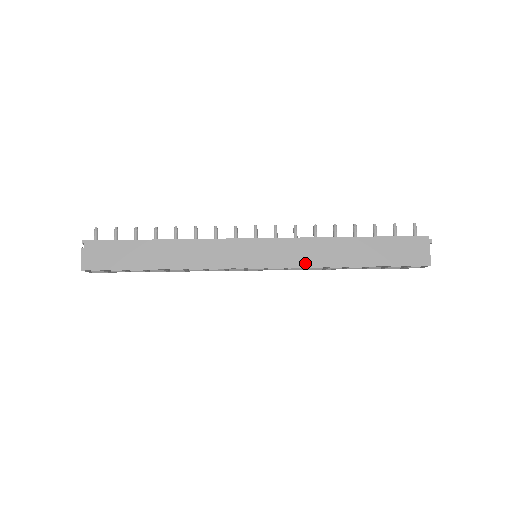
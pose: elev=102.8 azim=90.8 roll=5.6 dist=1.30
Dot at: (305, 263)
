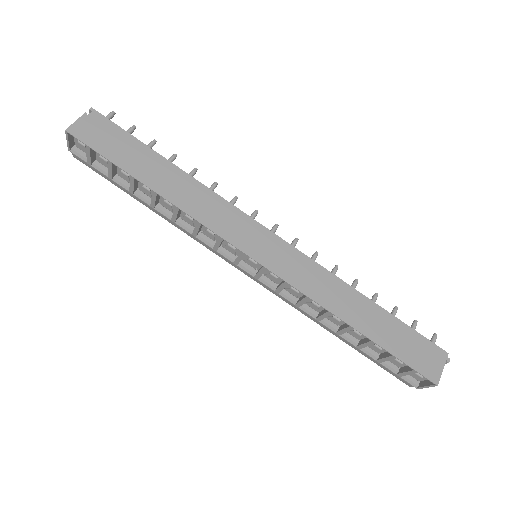
Dot at: (309, 291)
